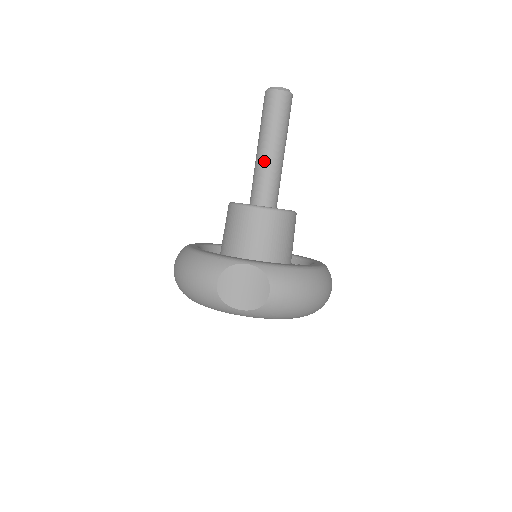
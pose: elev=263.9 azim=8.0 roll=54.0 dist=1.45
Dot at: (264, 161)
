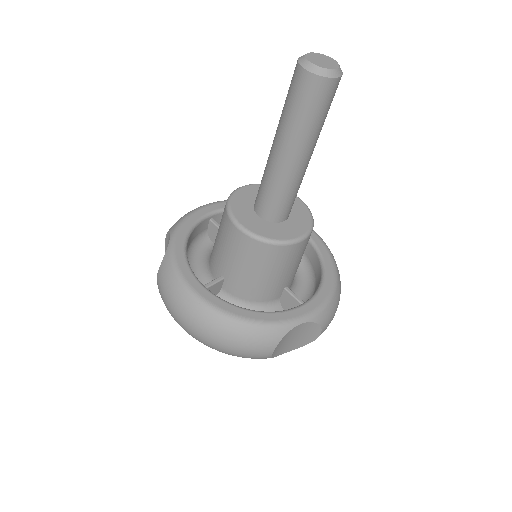
Dot at: (293, 175)
